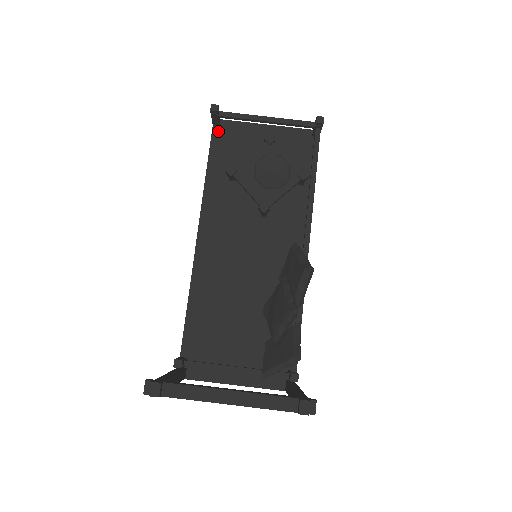
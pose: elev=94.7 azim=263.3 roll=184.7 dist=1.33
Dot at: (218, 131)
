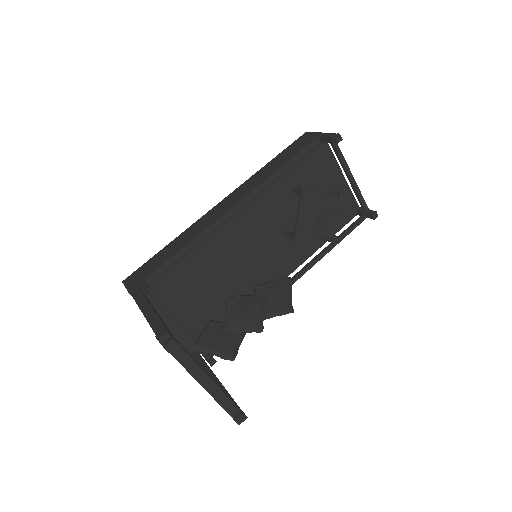
Dot at: (318, 146)
